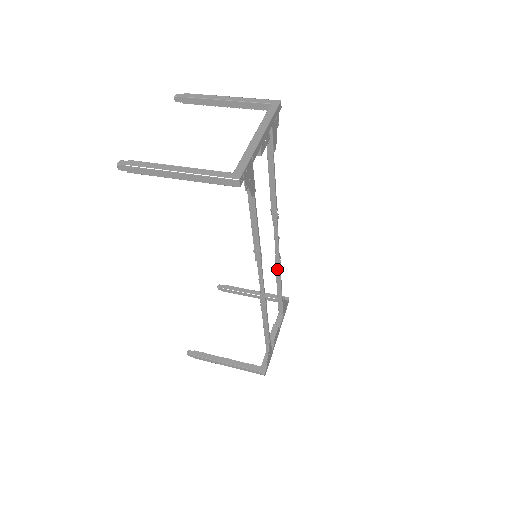
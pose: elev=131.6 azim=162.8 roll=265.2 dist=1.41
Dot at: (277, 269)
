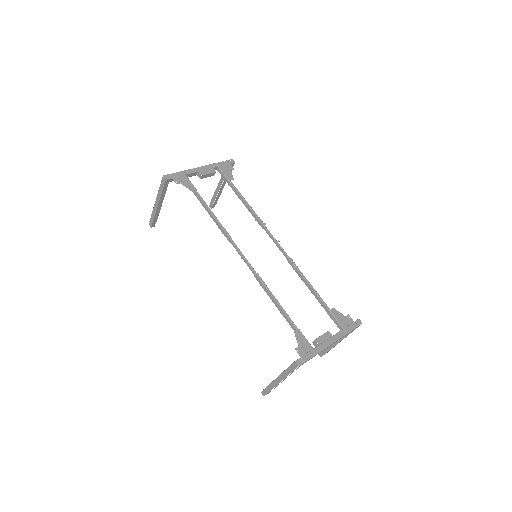
Dot at: (297, 272)
